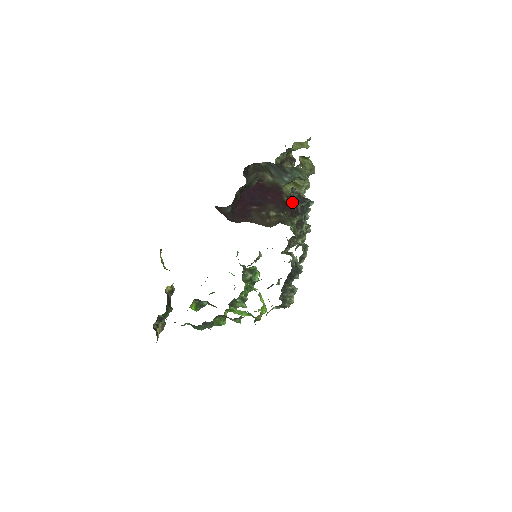
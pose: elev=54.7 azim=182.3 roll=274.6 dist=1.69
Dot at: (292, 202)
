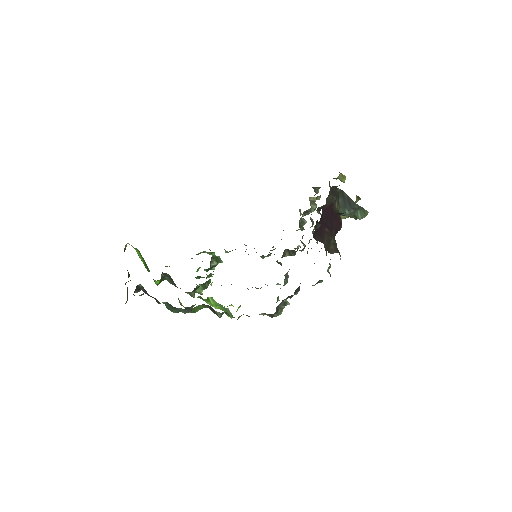
Dot at: occluded
